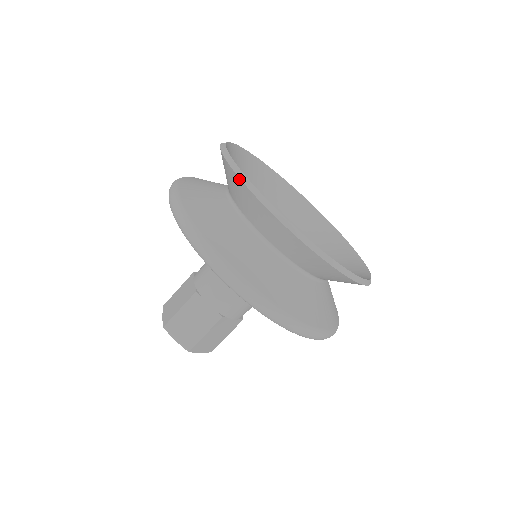
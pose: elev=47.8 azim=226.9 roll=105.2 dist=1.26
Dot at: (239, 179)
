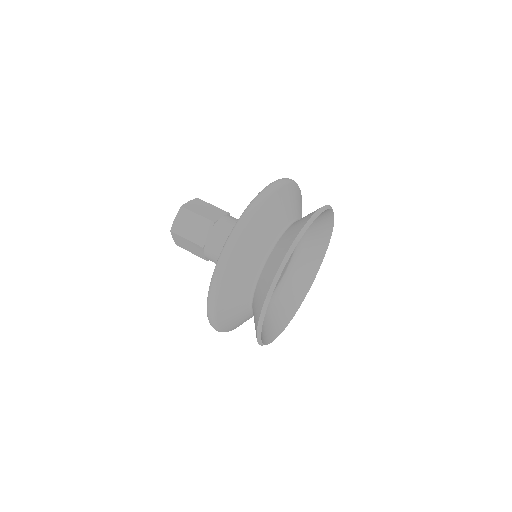
Dot at: (298, 234)
